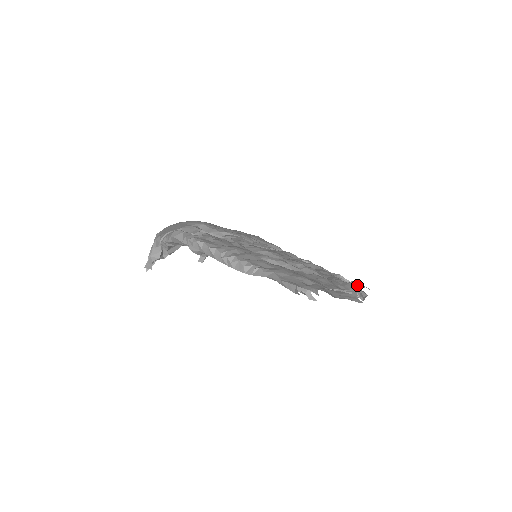
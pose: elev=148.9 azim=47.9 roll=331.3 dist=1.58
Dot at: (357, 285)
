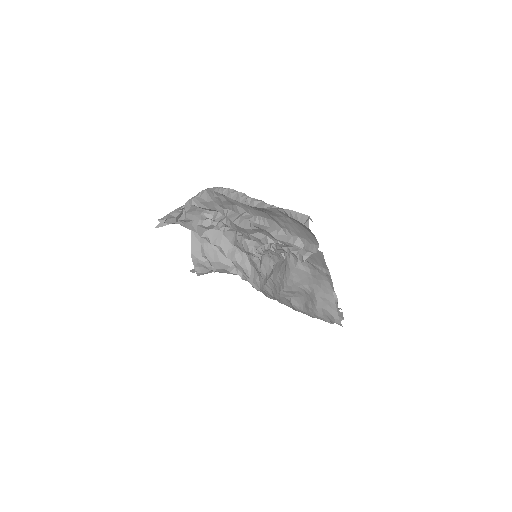
Dot at: occluded
